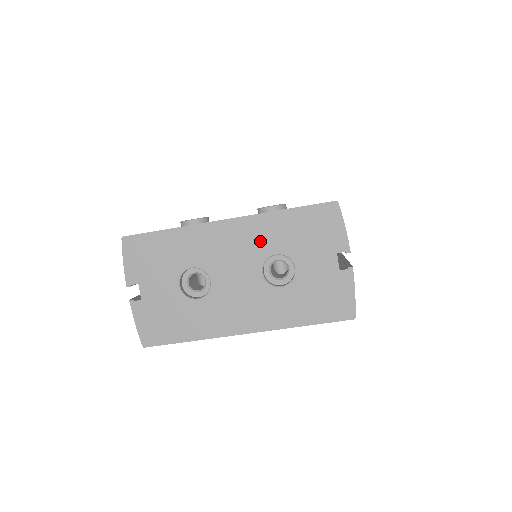
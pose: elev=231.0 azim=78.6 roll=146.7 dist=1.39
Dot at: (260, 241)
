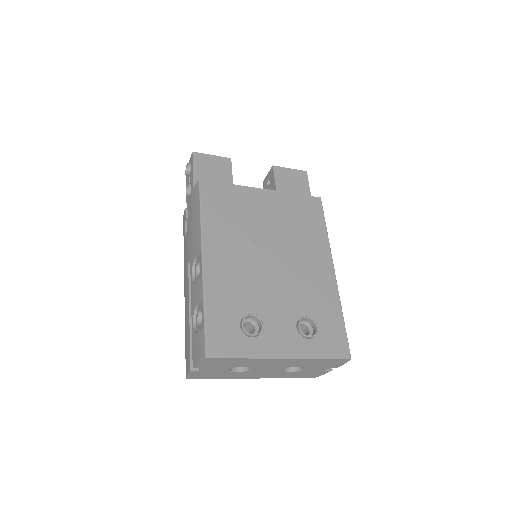
Dot at: (295, 364)
